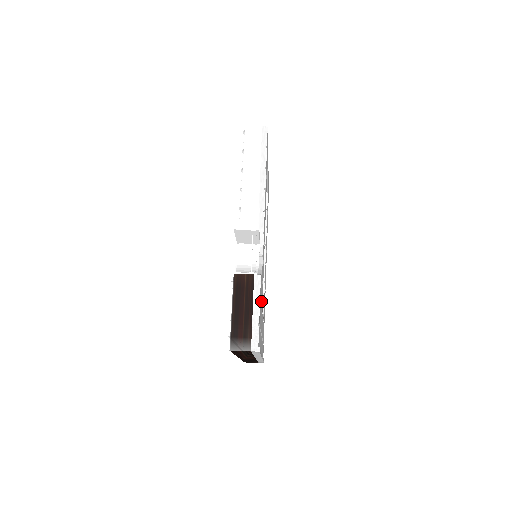
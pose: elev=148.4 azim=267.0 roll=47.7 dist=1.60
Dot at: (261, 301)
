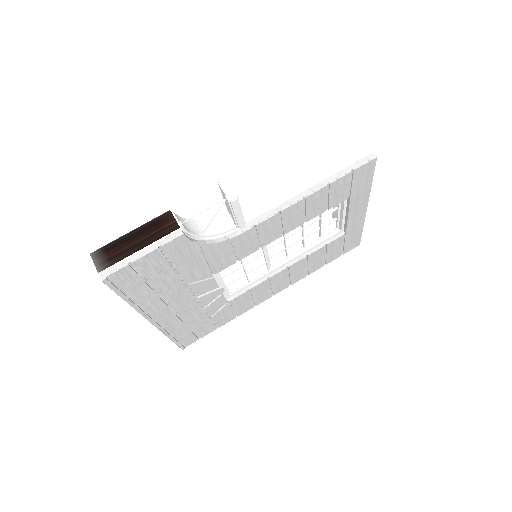
Dot at: (181, 268)
